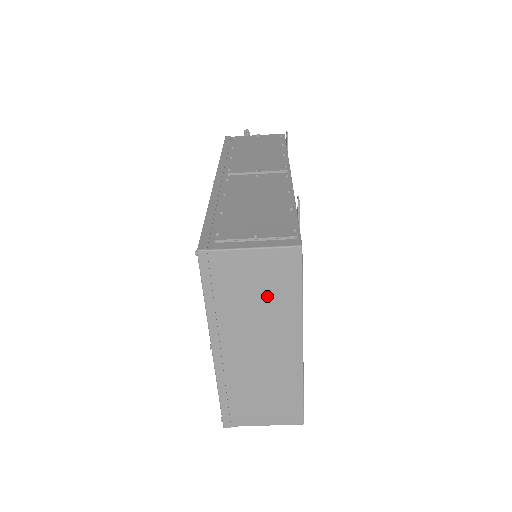
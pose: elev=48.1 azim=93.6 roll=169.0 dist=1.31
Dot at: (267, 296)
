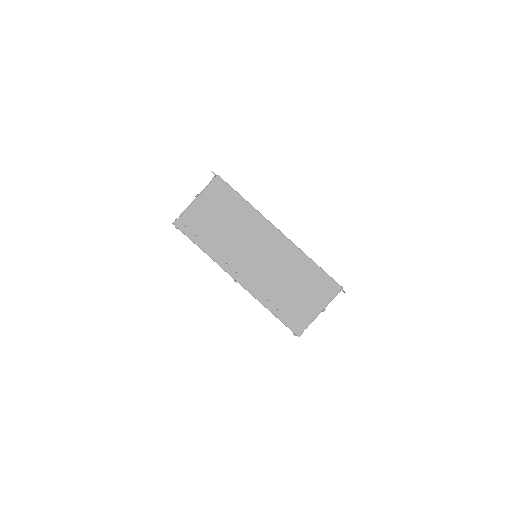
Dot at: (229, 217)
